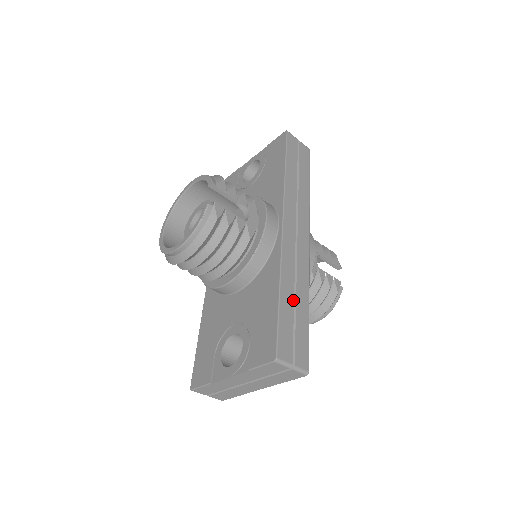
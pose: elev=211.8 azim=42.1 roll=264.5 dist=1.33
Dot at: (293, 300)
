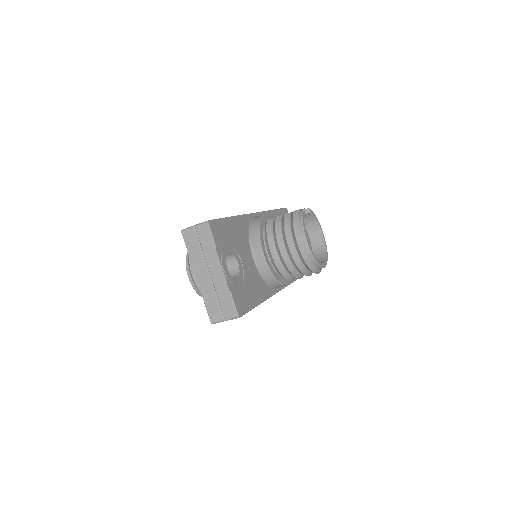
Dot at: occluded
